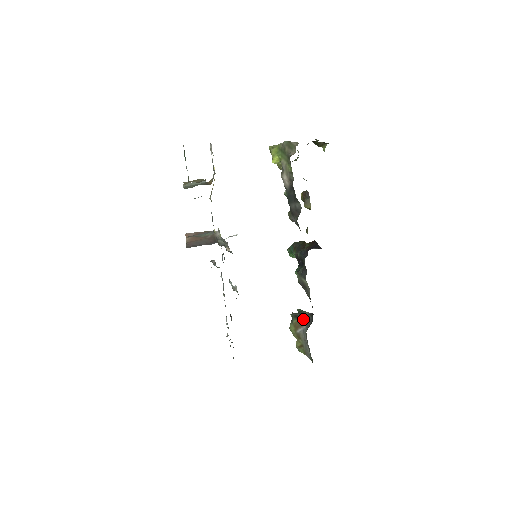
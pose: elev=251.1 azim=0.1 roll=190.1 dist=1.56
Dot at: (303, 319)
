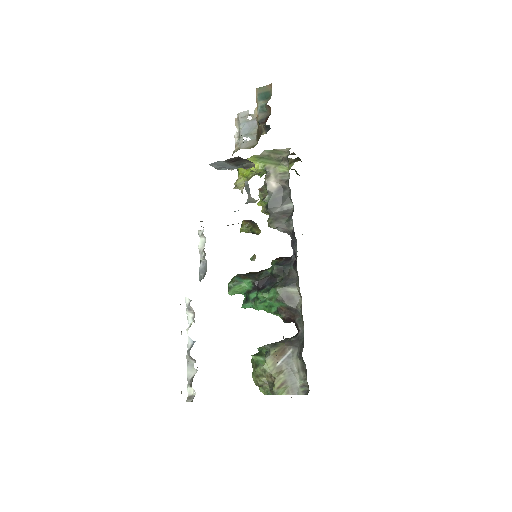
Dot at: (284, 344)
